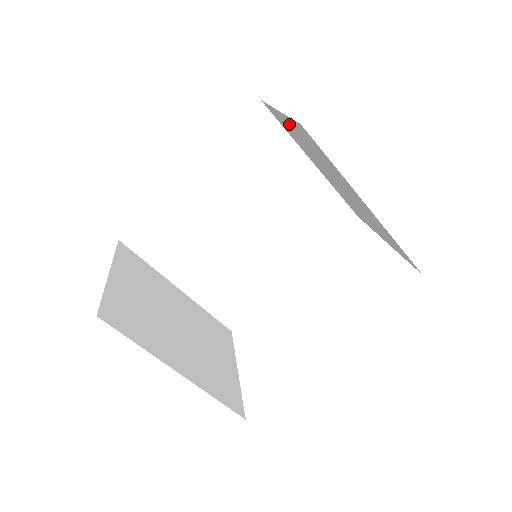
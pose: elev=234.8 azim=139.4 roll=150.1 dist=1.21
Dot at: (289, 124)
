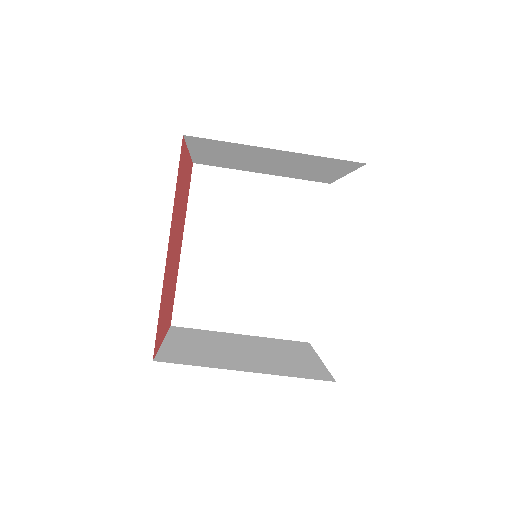
Dot at: (203, 153)
